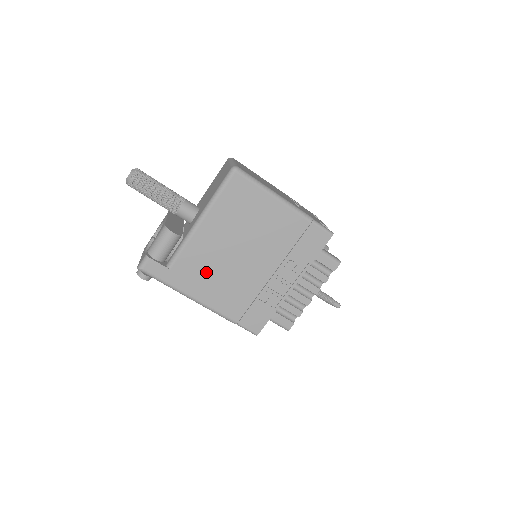
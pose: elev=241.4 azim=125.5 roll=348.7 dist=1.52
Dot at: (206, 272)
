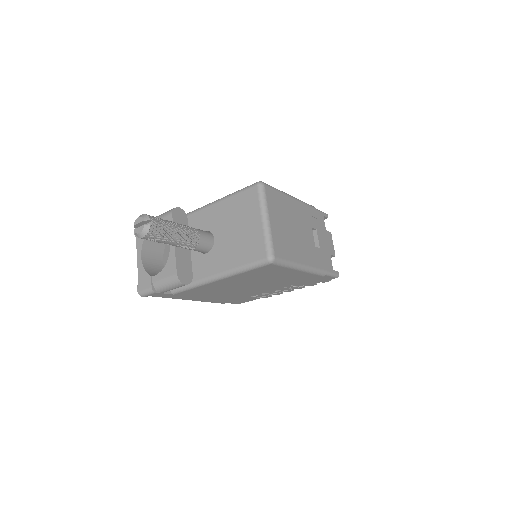
Dot at: (209, 293)
